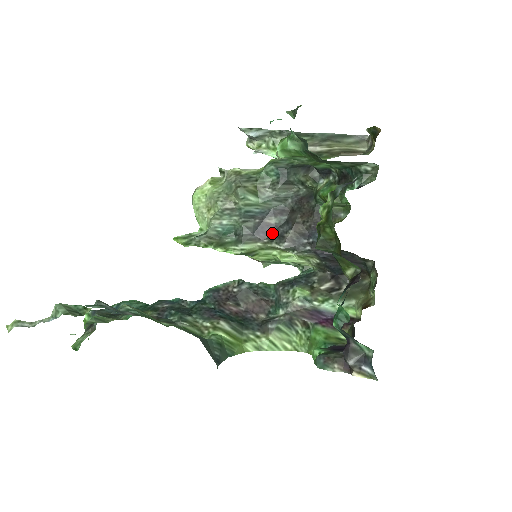
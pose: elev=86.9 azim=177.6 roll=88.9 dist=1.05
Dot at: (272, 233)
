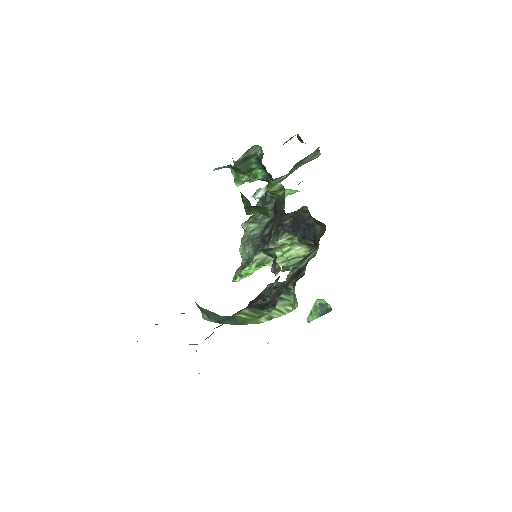
Dot at: (268, 239)
